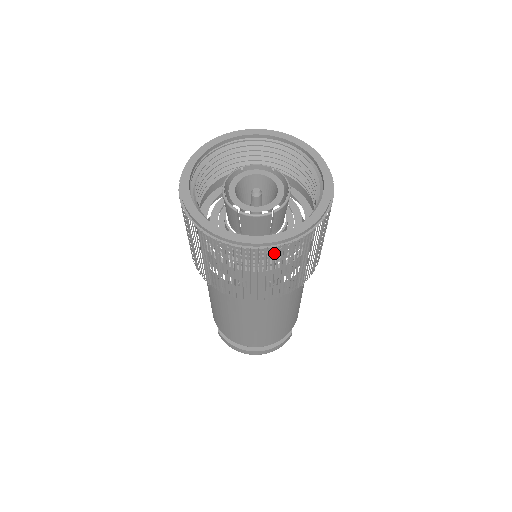
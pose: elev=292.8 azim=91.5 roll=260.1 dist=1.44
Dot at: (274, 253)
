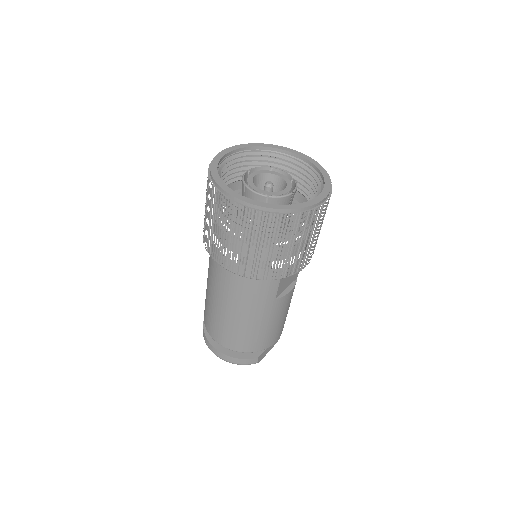
Dot at: (246, 215)
